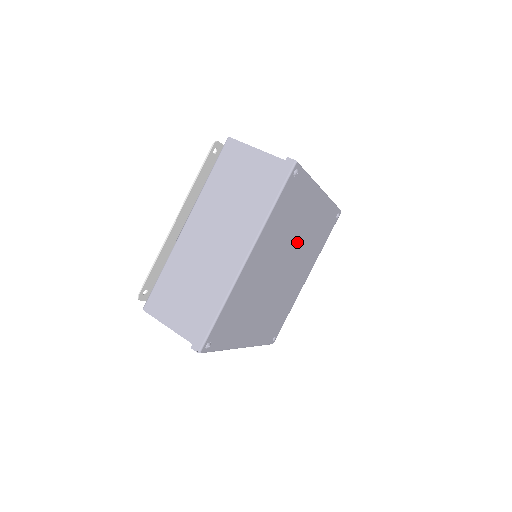
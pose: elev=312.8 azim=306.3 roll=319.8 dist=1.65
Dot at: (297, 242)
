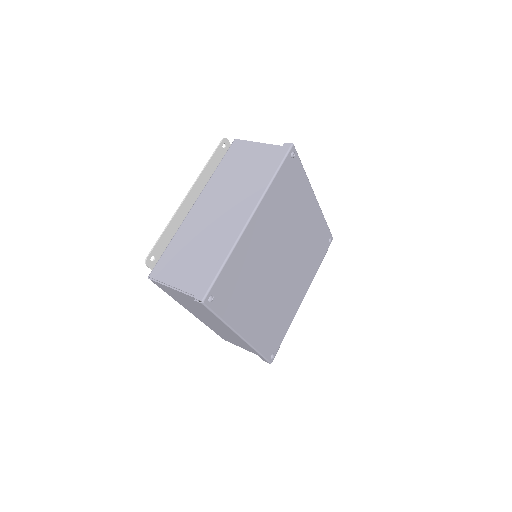
Dot at: (294, 240)
